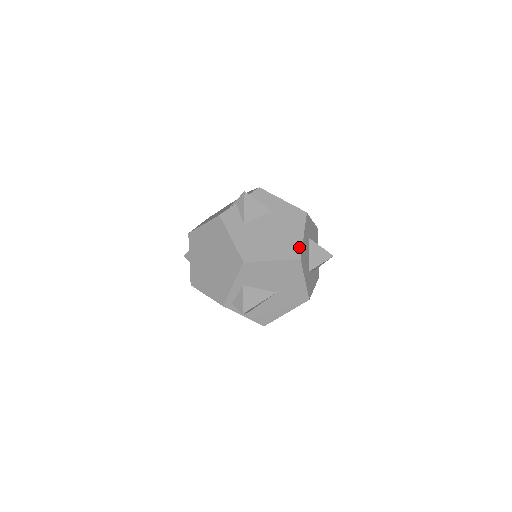
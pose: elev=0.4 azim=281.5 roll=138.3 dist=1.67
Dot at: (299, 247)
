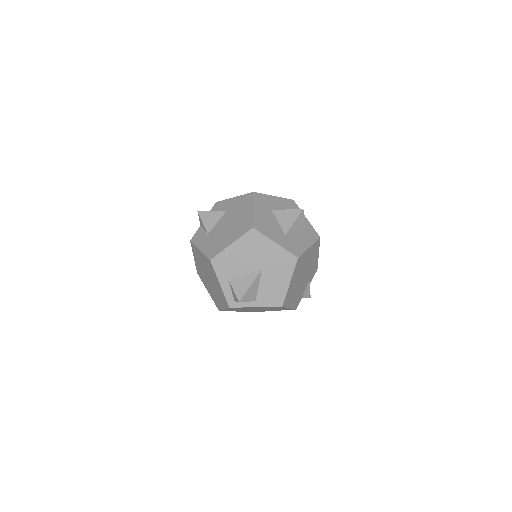
Dot at: (250, 220)
